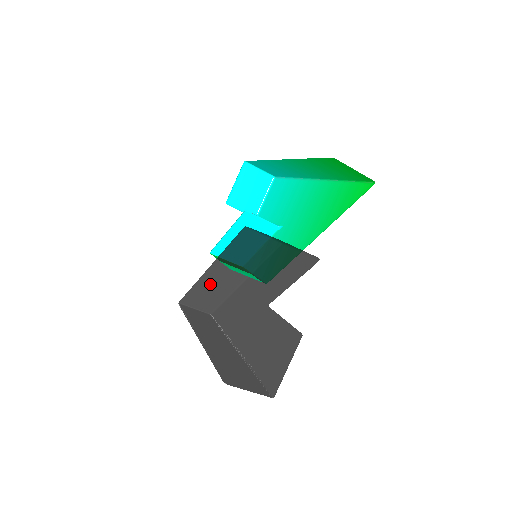
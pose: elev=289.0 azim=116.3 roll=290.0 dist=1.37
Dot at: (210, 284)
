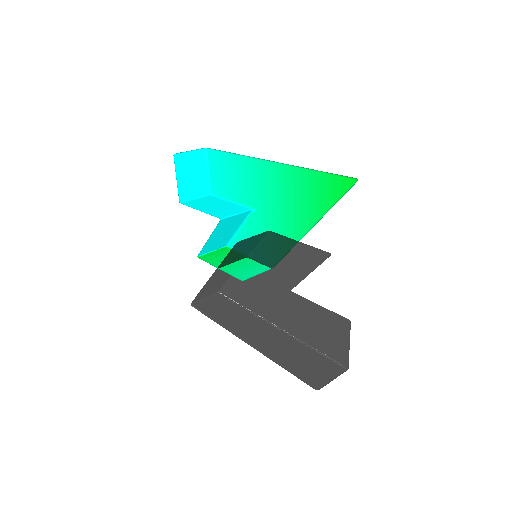
Dot at: (214, 281)
